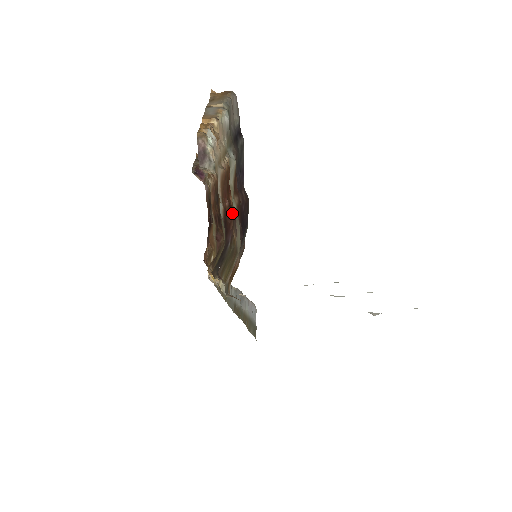
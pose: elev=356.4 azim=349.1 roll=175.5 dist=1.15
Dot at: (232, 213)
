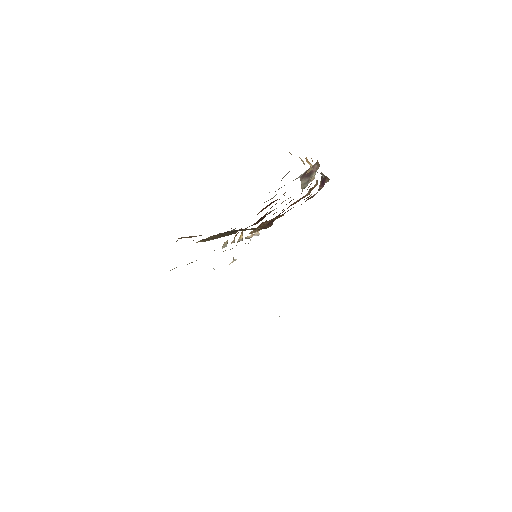
Dot at: occluded
